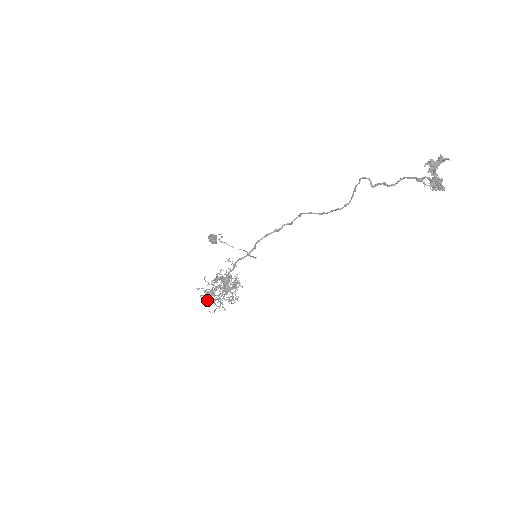
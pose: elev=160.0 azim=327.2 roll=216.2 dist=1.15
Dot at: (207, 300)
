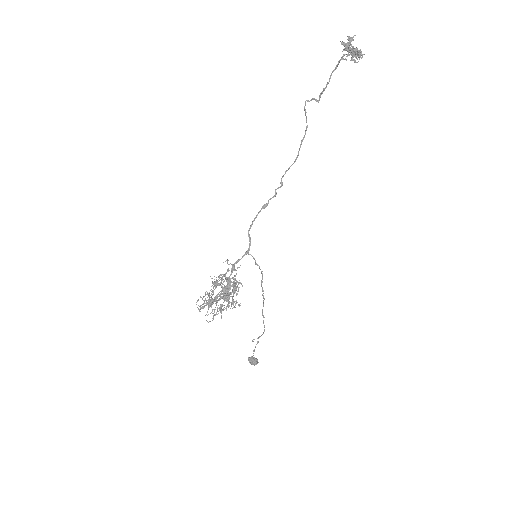
Dot at: (203, 303)
